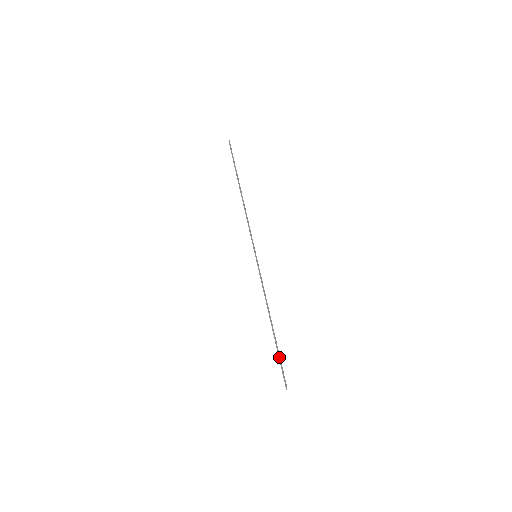
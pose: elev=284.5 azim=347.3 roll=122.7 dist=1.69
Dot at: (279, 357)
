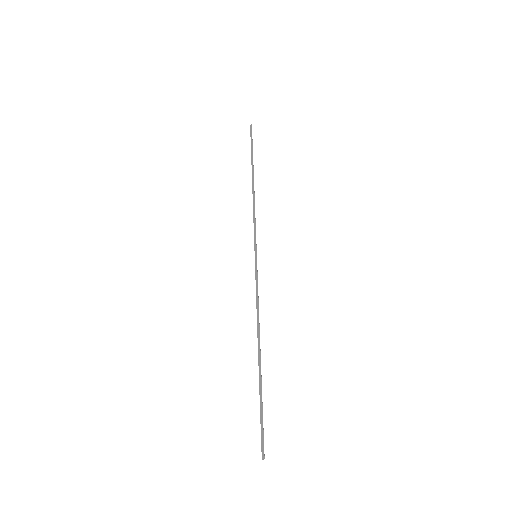
Dot at: (261, 403)
